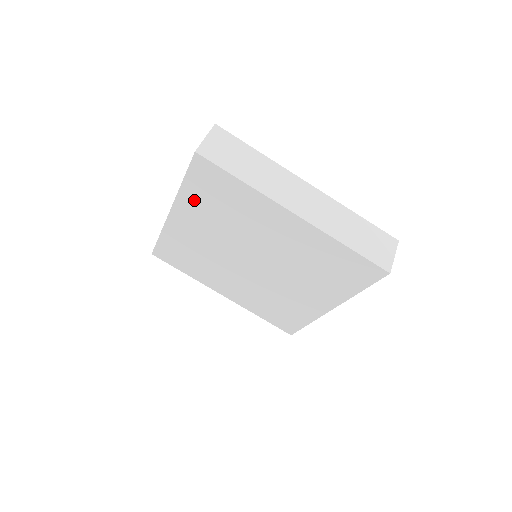
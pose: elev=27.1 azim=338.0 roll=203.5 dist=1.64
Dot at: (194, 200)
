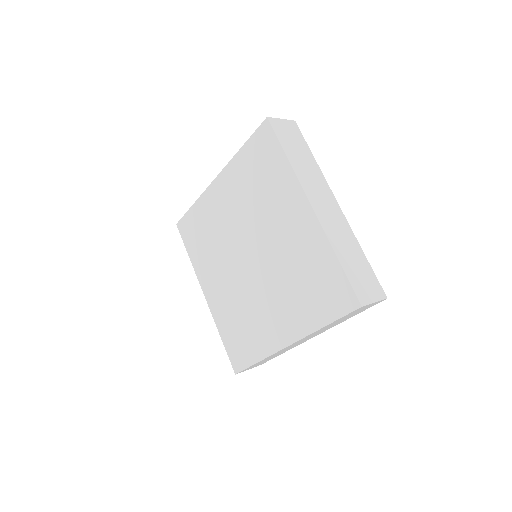
Dot at: (241, 169)
